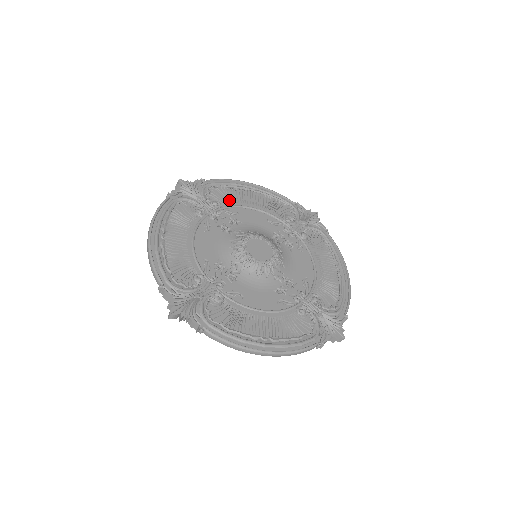
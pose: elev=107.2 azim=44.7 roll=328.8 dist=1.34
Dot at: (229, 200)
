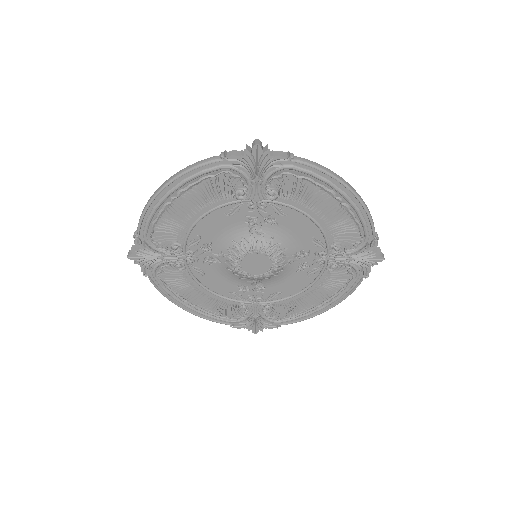
Dot at: (177, 232)
